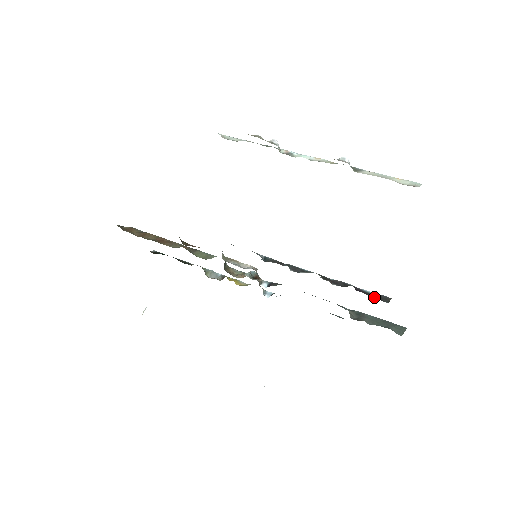
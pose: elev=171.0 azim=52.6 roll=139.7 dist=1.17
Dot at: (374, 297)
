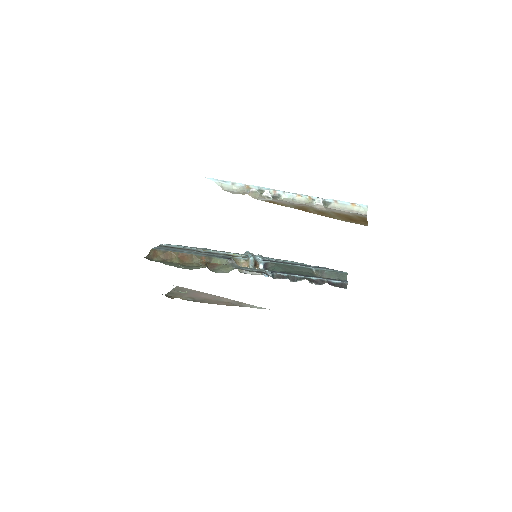
Dot at: (339, 286)
